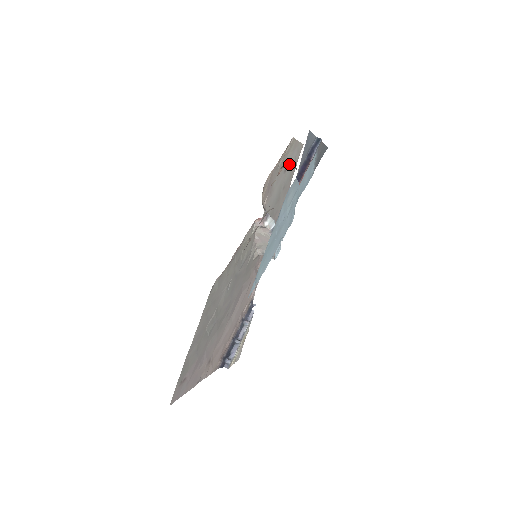
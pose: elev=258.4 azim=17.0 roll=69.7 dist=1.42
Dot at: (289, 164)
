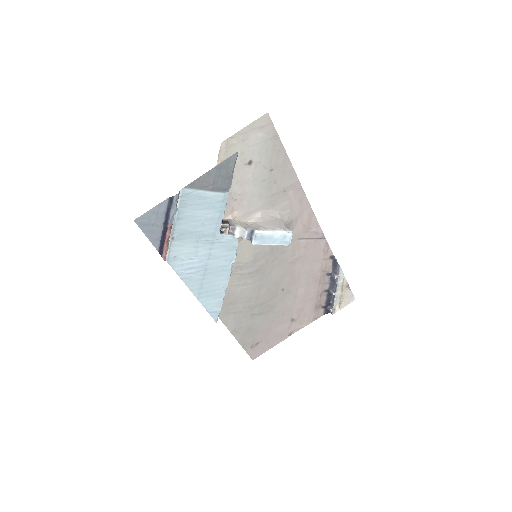
Dot at: occluded
